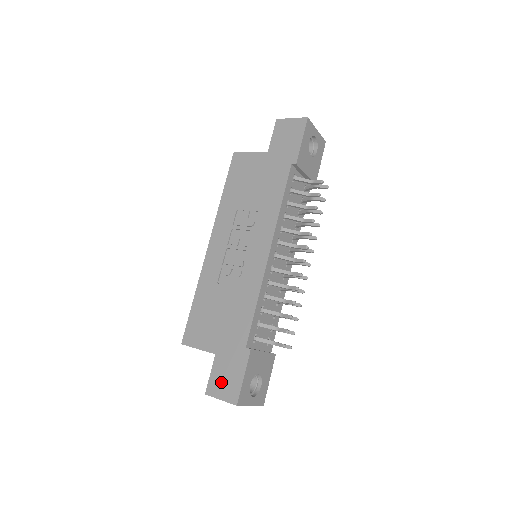
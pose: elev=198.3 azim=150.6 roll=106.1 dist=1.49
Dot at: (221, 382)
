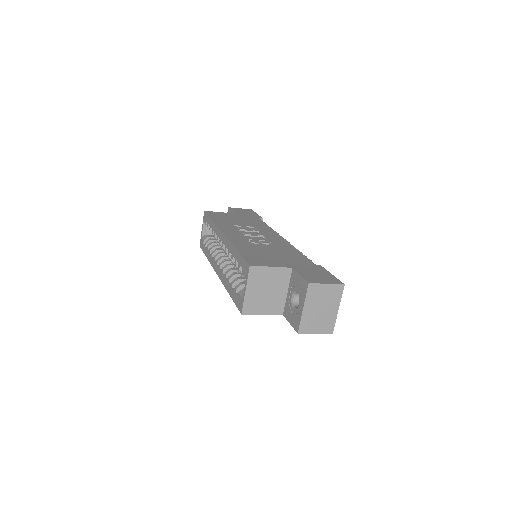
Dot at: (316, 277)
